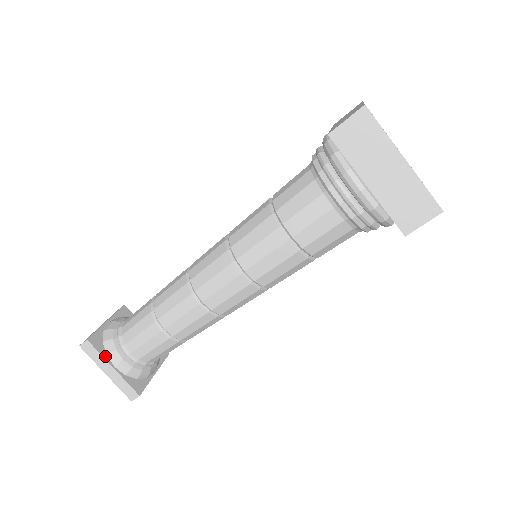
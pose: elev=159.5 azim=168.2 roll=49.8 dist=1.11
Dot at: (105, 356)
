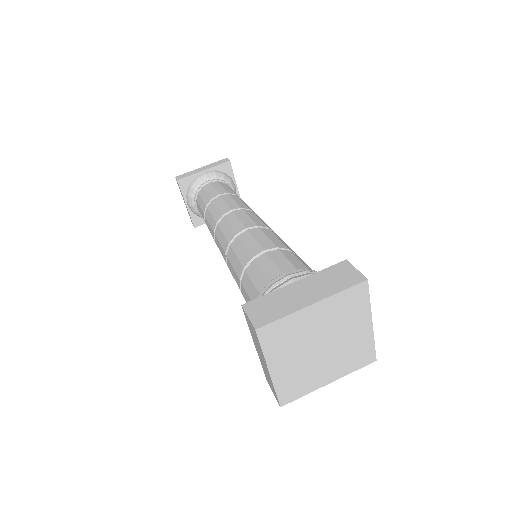
Dot at: (184, 195)
